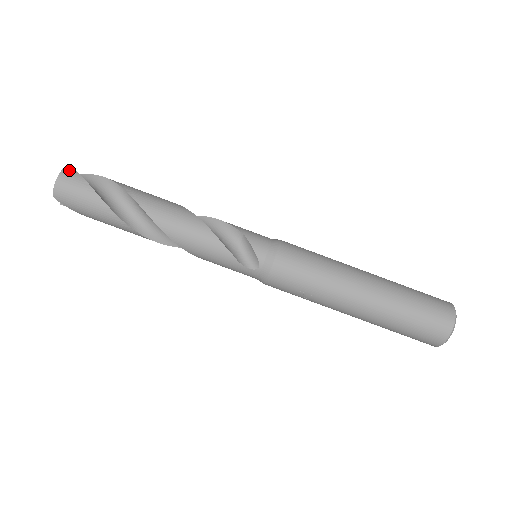
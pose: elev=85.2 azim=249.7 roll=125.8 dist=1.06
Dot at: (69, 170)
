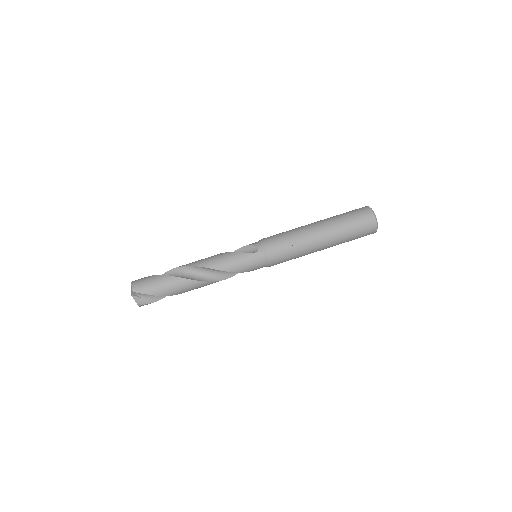
Dot at: occluded
